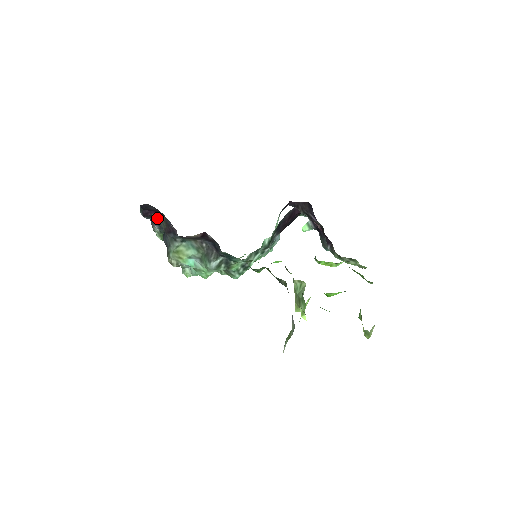
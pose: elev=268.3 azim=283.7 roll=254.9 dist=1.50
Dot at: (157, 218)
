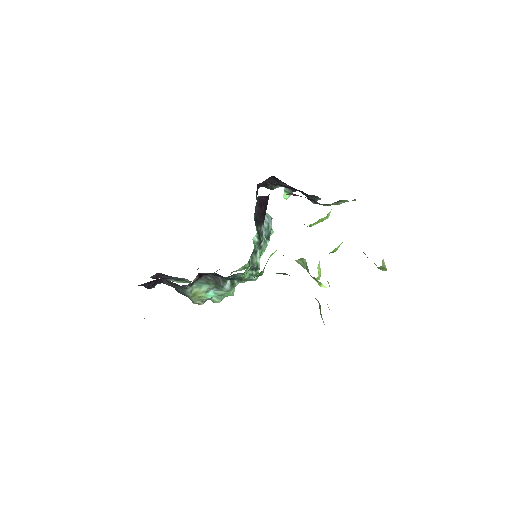
Dot at: (160, 283)
